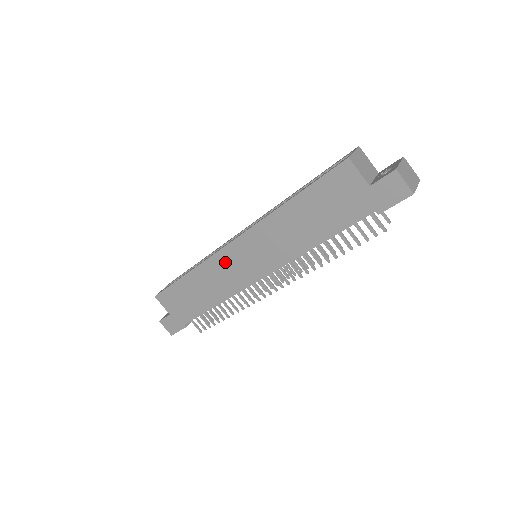
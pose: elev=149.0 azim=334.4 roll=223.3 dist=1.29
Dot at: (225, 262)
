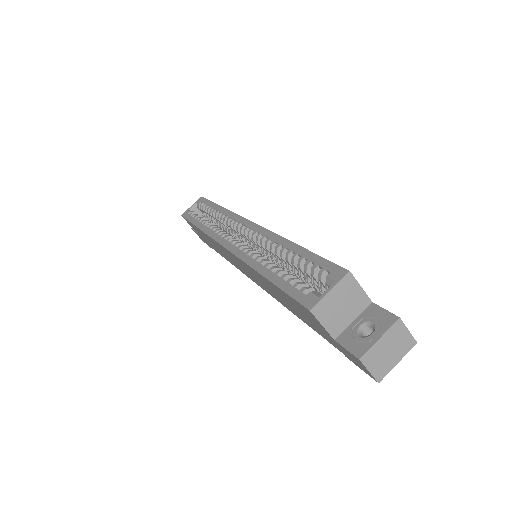
Dot at: (224, 250)
